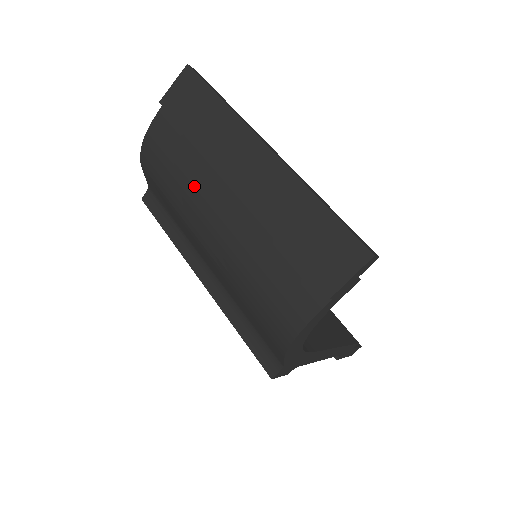
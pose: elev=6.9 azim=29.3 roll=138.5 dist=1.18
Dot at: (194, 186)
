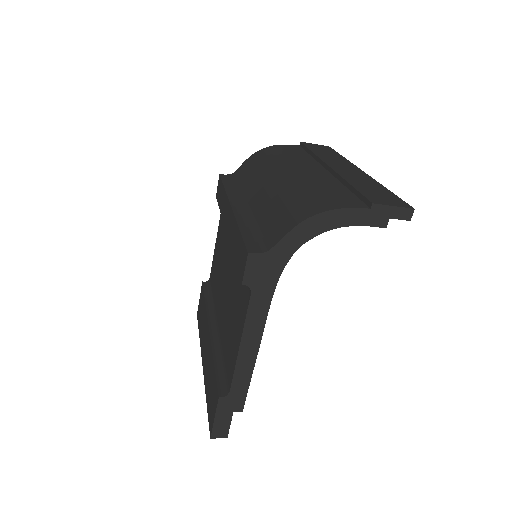
Dot at: (296, 161)
